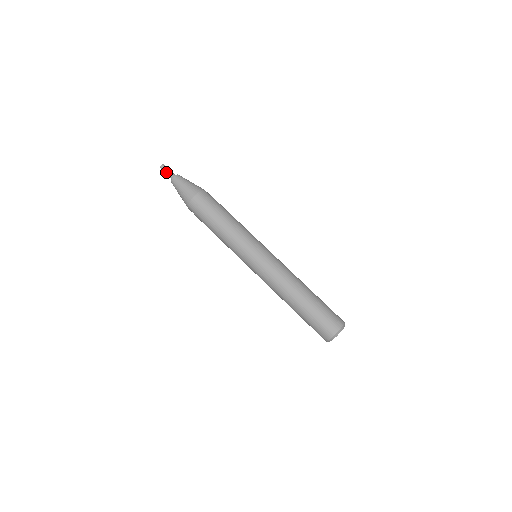
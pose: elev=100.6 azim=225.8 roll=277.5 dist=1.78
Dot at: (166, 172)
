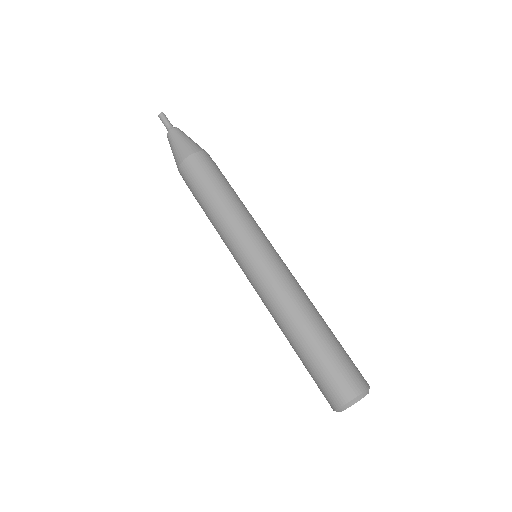
Dot at: (166, 121)
